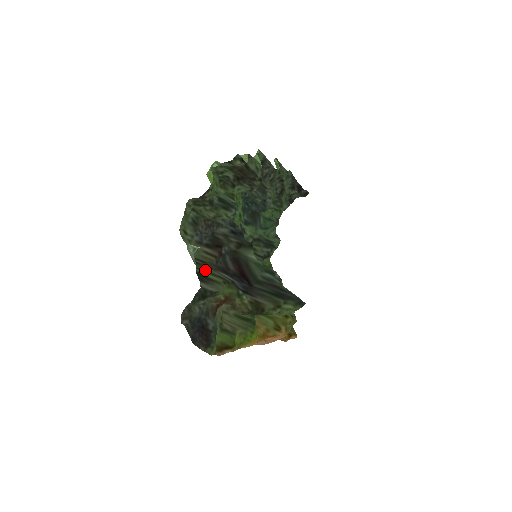
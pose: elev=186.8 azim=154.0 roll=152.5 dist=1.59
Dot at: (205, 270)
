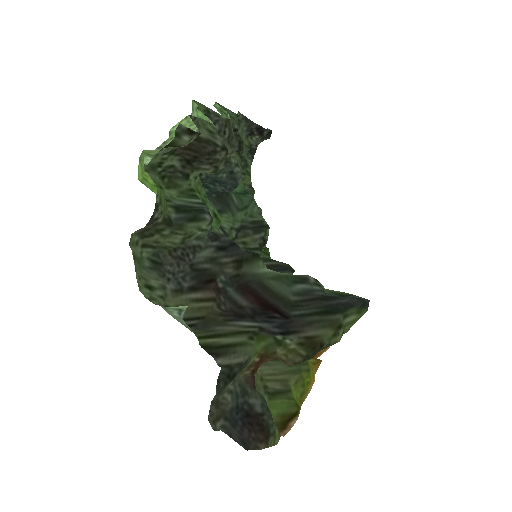
Dot at: (212, 334)
